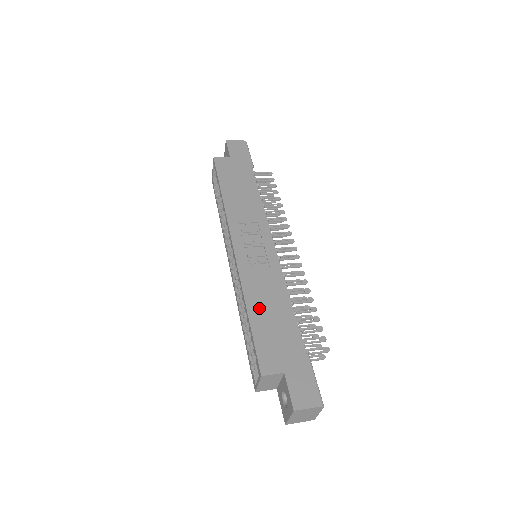
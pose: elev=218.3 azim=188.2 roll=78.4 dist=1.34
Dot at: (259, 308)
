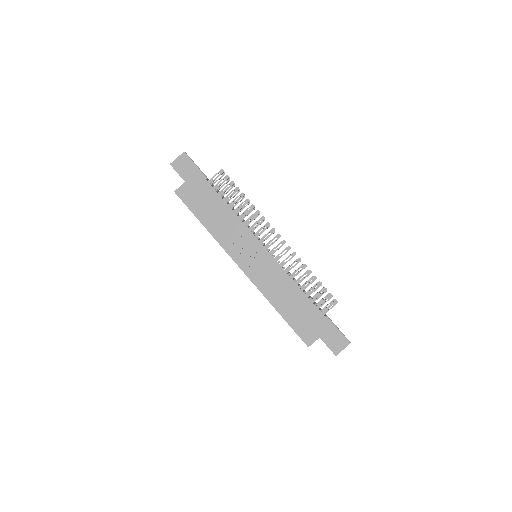
Dot at: (283, 305)
